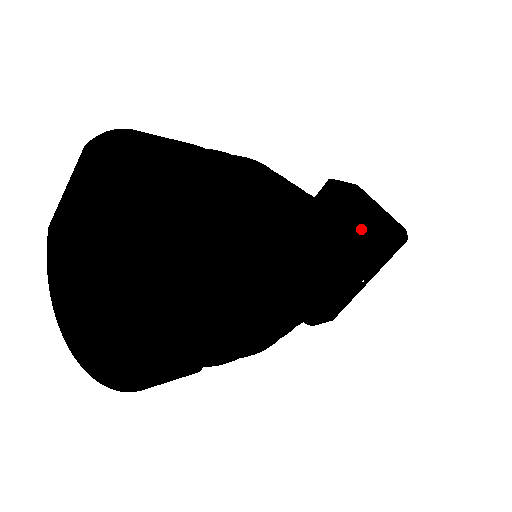
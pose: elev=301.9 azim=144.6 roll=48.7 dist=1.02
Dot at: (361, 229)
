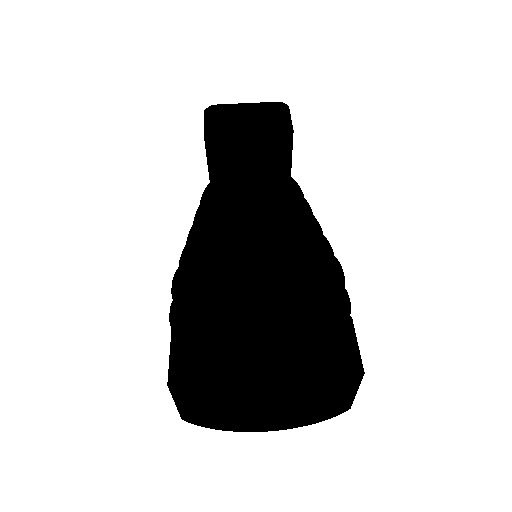
Dot at: (265, 144)
